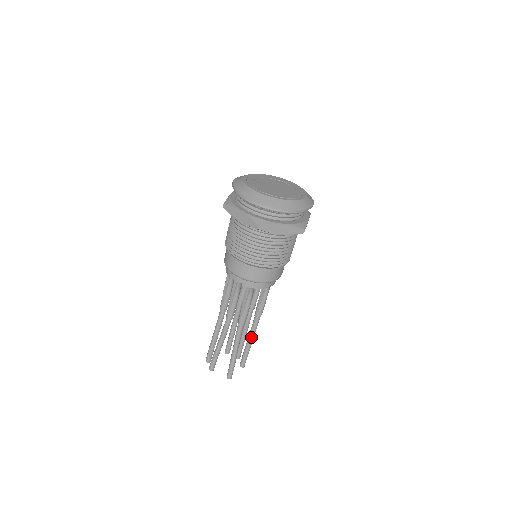
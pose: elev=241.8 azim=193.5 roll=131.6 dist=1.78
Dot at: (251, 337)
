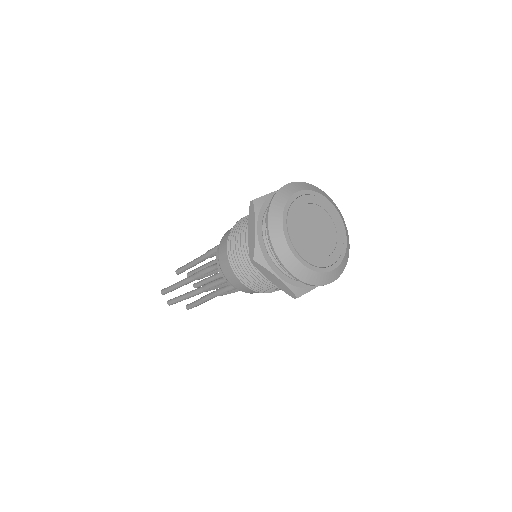
Dot at: occluded
